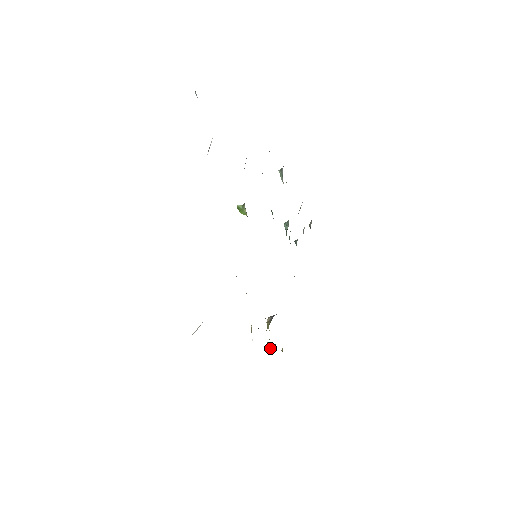
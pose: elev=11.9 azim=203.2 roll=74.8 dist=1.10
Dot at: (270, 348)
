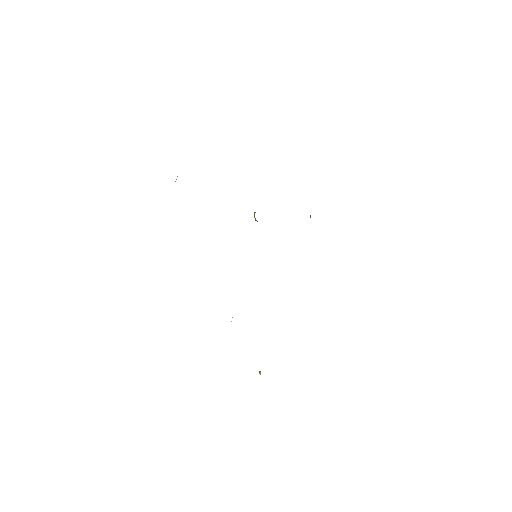
Dot at: (260, 372)
